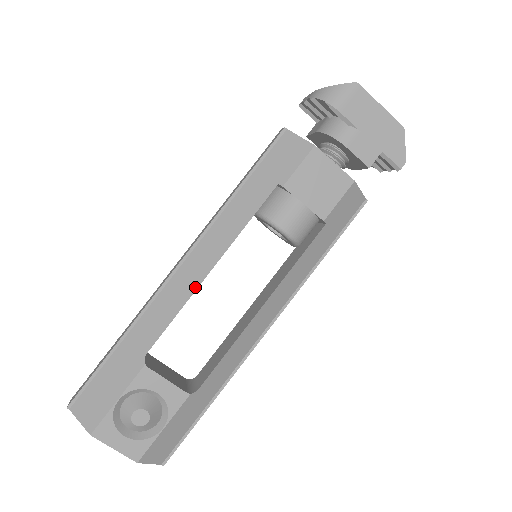
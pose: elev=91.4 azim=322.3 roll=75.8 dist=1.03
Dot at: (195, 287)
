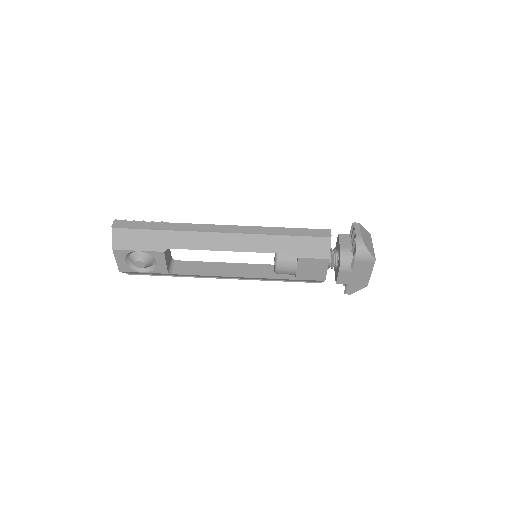
Dot at: (218, 249)
